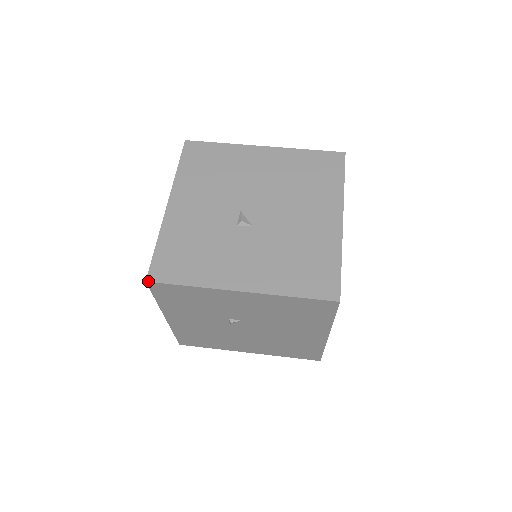
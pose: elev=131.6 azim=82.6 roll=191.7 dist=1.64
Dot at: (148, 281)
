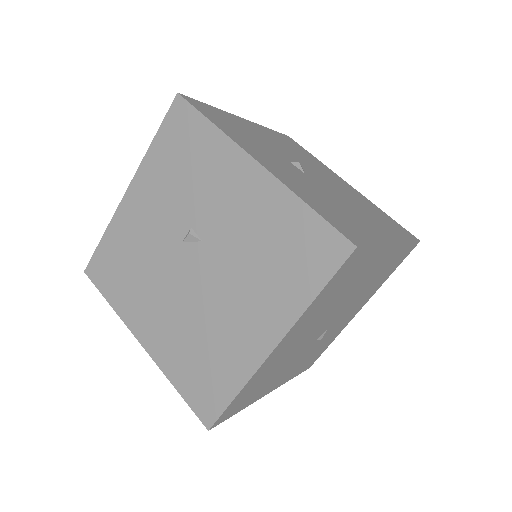
Dot at: (180, 94)
